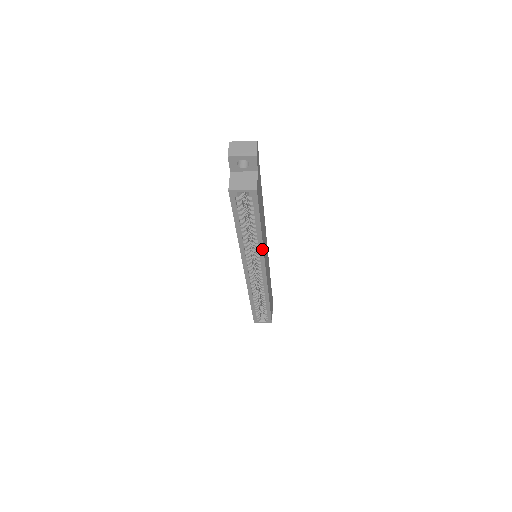
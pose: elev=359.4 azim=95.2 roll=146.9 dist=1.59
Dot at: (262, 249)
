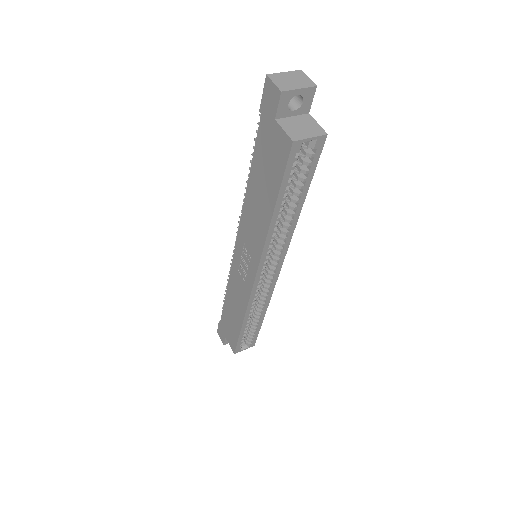
Dot at: (291, 235)
